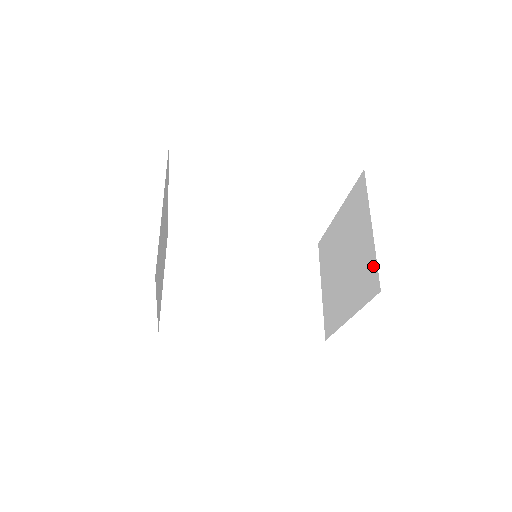
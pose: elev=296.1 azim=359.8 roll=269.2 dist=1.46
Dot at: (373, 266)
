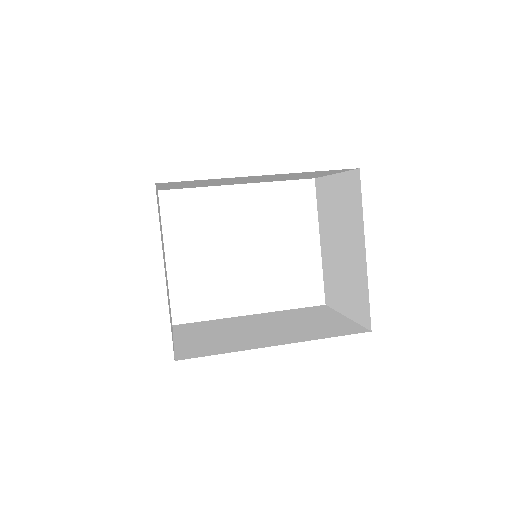
Dot at: (348, 179)
